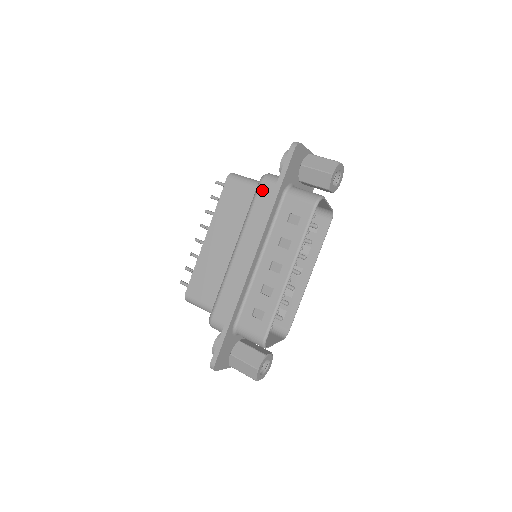
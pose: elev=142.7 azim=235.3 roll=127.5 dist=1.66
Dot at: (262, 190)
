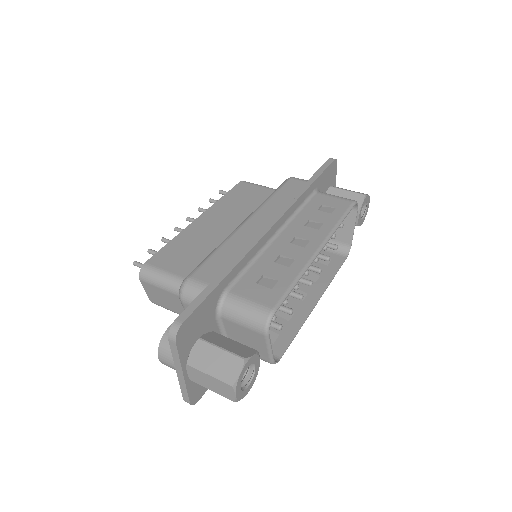
Dot at: (291, 183)
